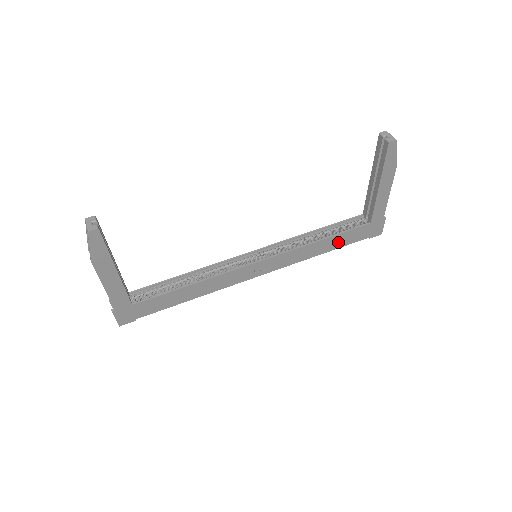
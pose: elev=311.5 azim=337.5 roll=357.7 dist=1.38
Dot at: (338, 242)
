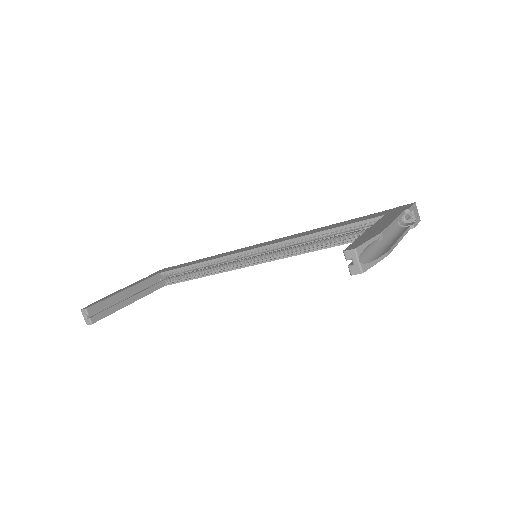
Dot at: occluded
